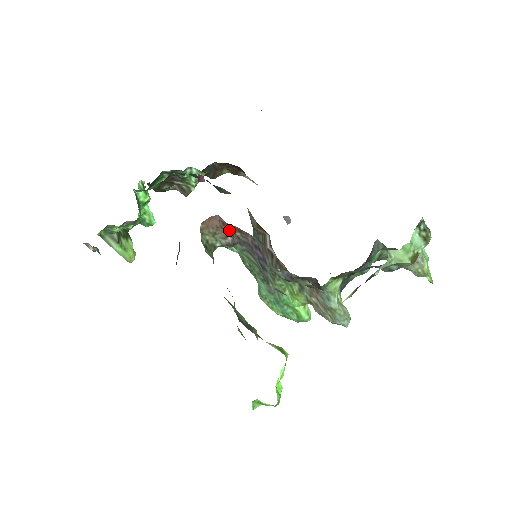
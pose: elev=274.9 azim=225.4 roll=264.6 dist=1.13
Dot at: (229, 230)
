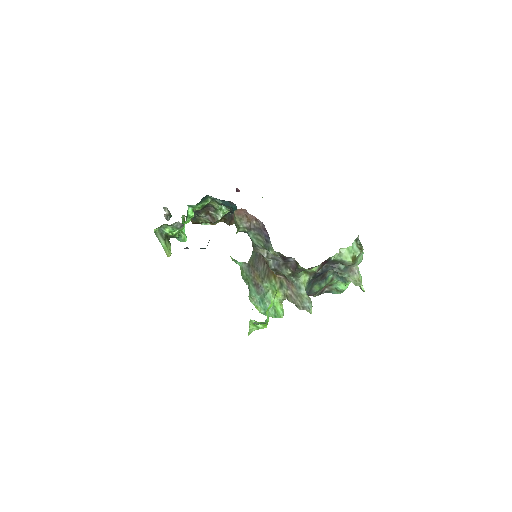
Dot at: (249, 219)
